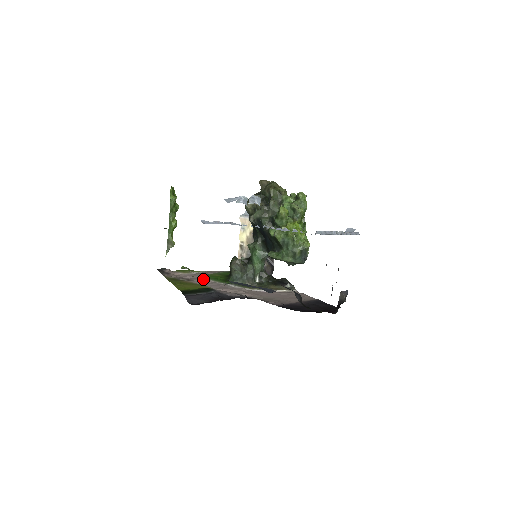
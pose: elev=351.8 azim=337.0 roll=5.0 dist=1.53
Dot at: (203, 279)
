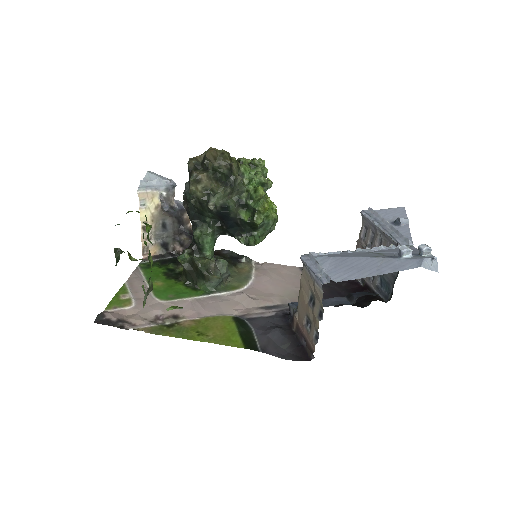
Dot at: (178, 304)
